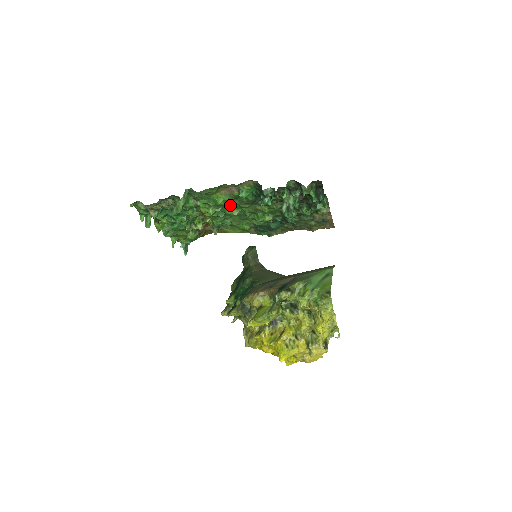
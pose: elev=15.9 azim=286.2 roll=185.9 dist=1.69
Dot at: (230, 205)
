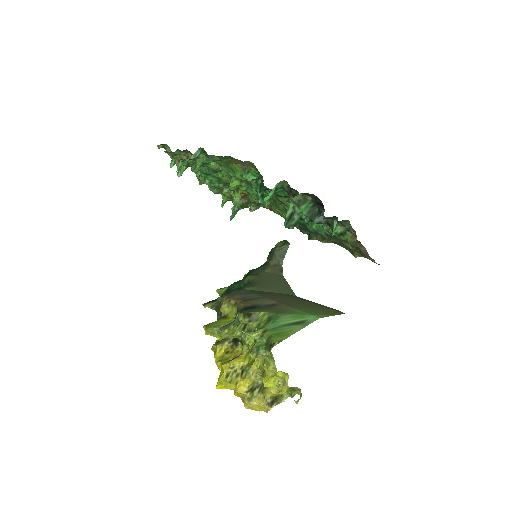
Dot at: occluded
